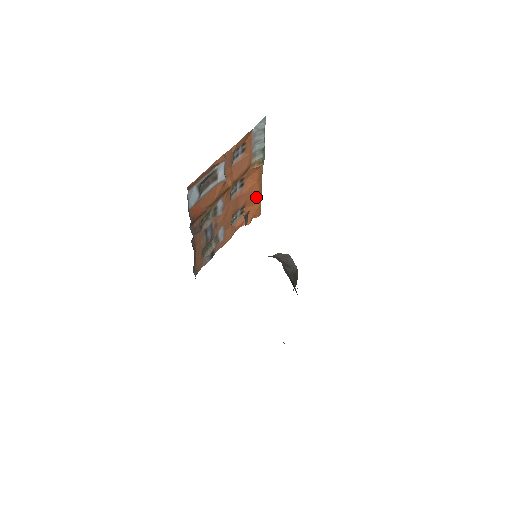
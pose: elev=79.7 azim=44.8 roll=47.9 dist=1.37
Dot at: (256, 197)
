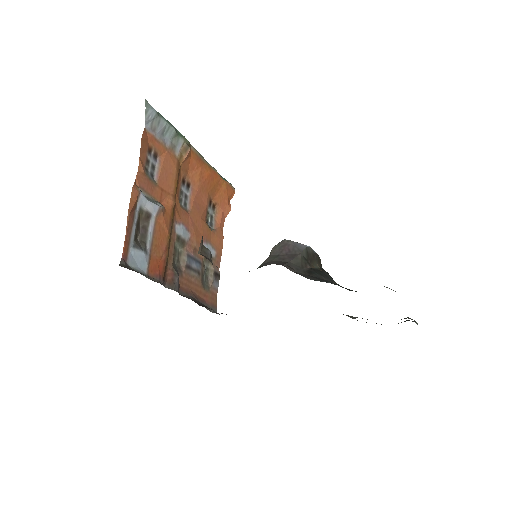
Dot at: (214, 181)
